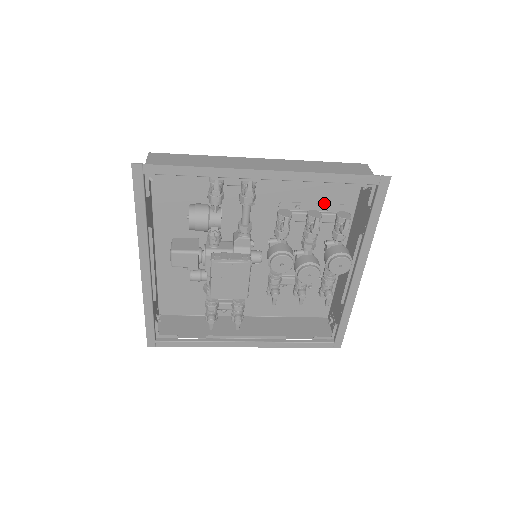
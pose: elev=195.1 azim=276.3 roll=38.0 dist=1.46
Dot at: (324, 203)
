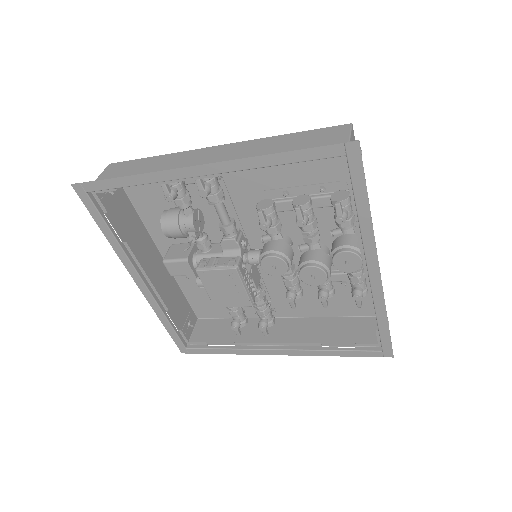
Dot at: (317, 183)
